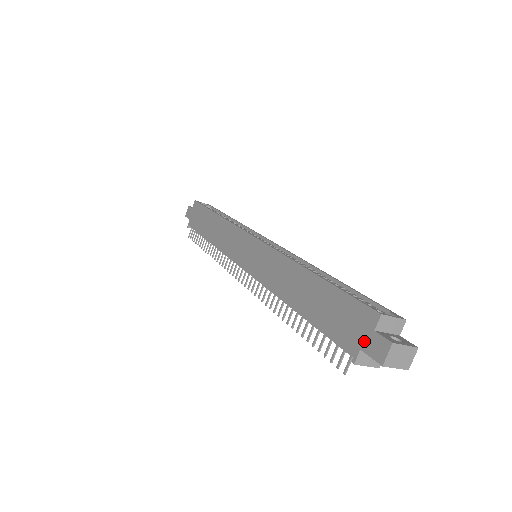
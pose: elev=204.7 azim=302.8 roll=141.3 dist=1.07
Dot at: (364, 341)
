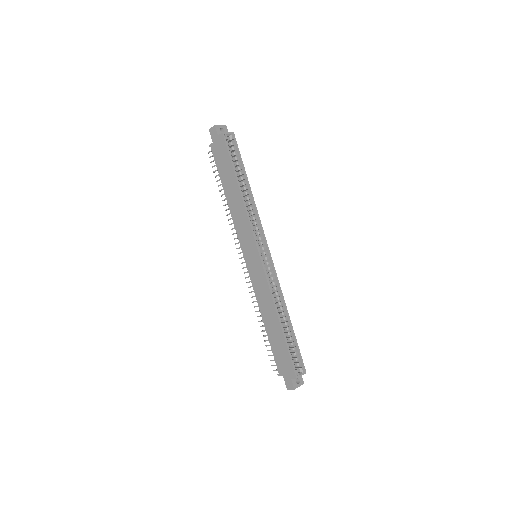
Dot at: (286, 376)
